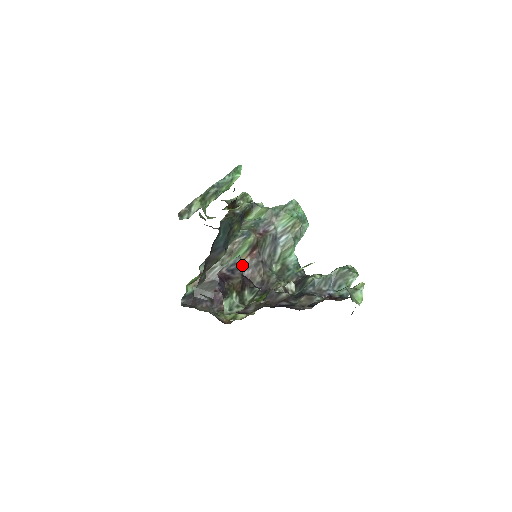
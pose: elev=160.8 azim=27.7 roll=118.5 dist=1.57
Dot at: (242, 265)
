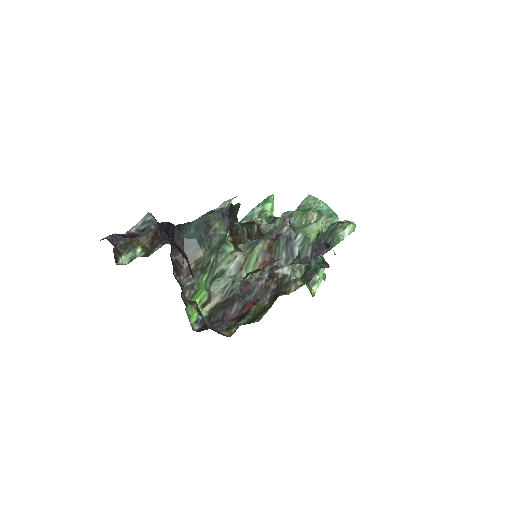
Dot at: (153, 223)
